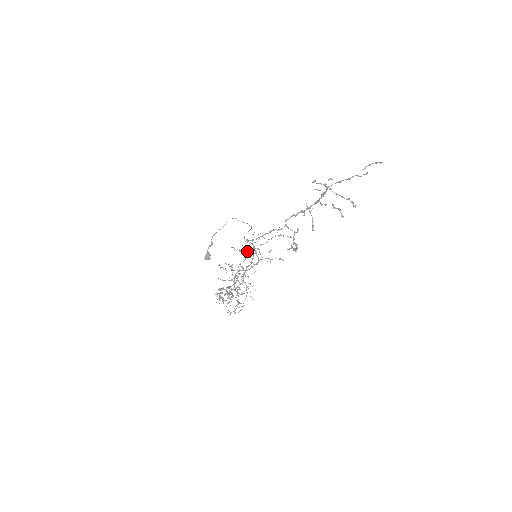
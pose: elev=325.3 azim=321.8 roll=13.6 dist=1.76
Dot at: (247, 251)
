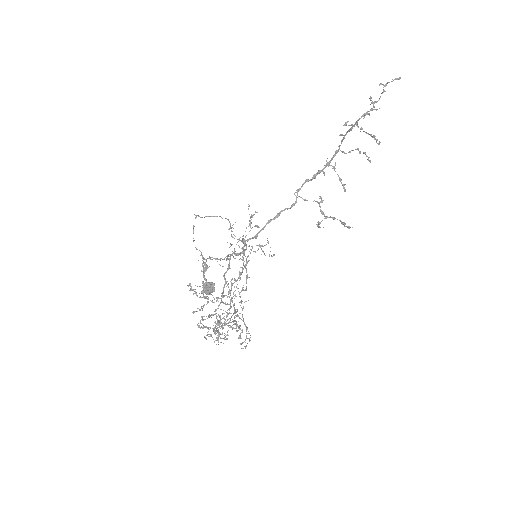
Dot at: (228, 255)
